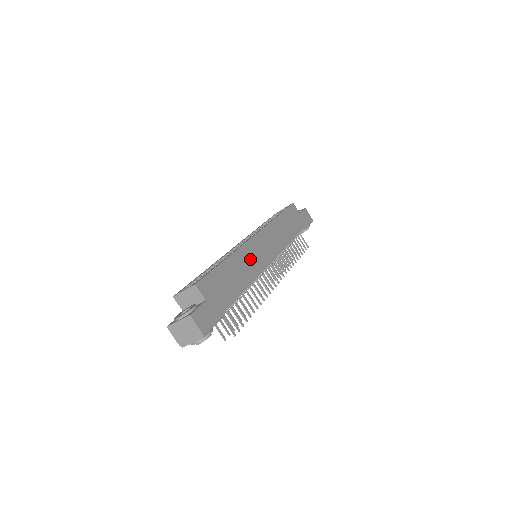
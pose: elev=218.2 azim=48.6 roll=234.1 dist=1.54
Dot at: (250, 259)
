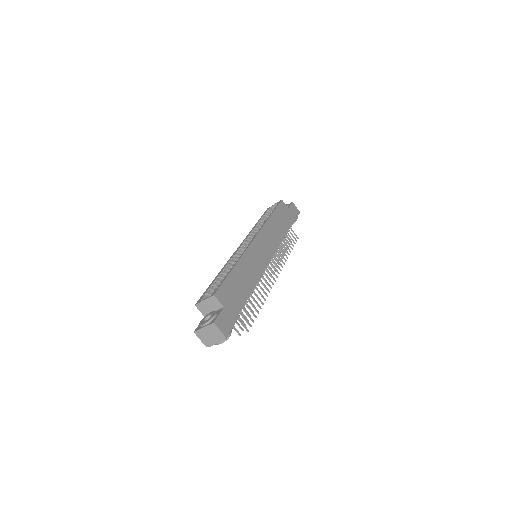
Dot at: (253, 262)
